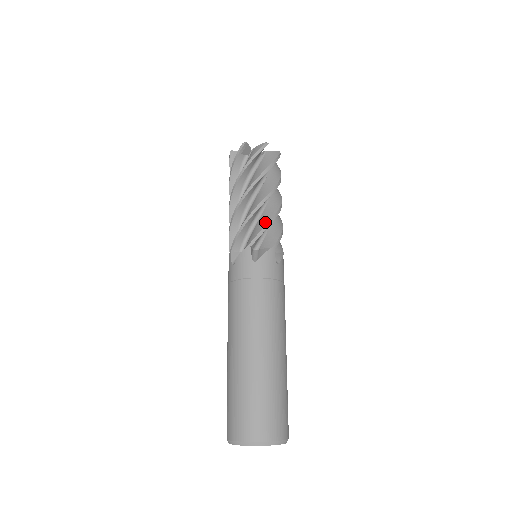
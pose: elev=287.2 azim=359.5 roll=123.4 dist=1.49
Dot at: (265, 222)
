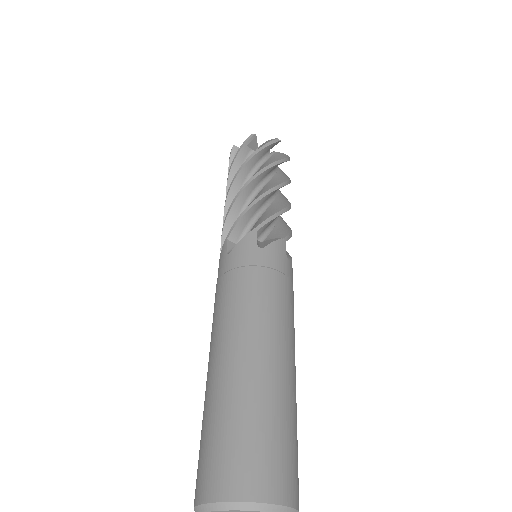
Dot at: (275, 211)
